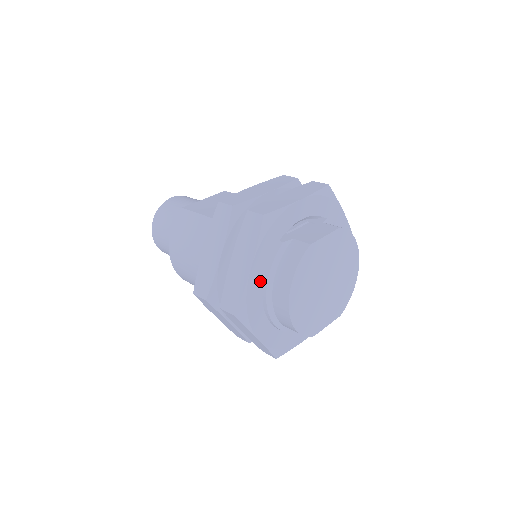
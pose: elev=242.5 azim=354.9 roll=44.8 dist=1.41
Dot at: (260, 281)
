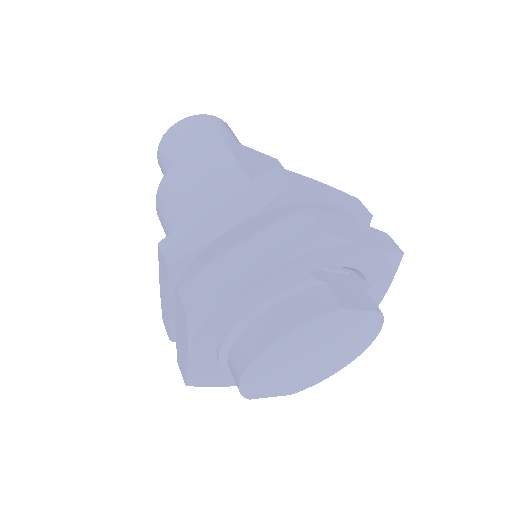
Dot at: (250, 299)
